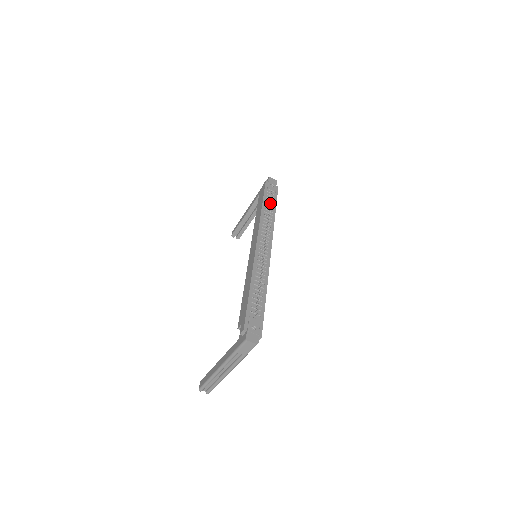
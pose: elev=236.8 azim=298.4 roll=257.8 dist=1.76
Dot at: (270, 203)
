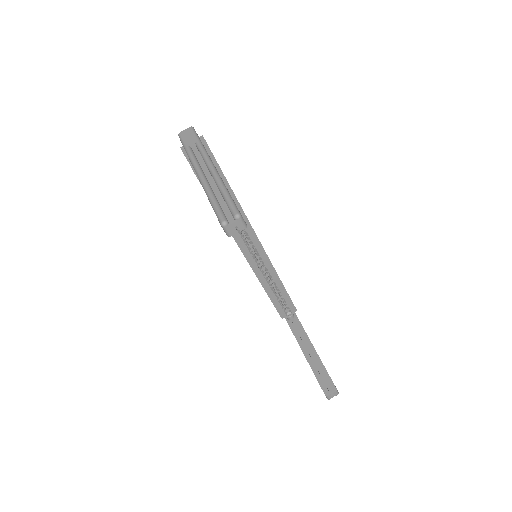
Dot at: occluded
